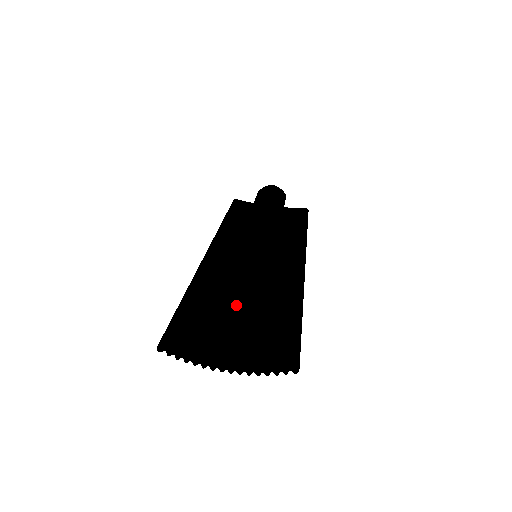
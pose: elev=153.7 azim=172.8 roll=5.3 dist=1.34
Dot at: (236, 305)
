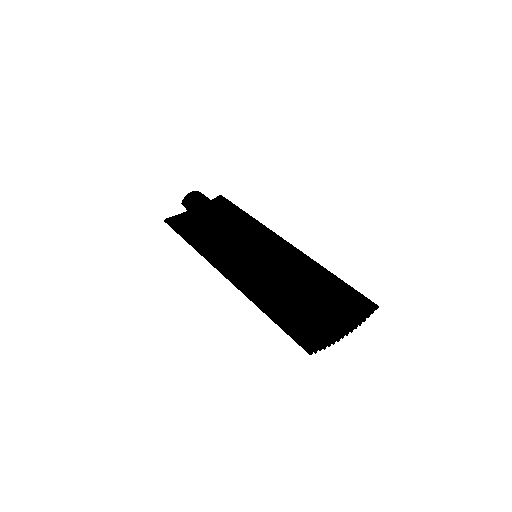
Dot at: (329, 297)
